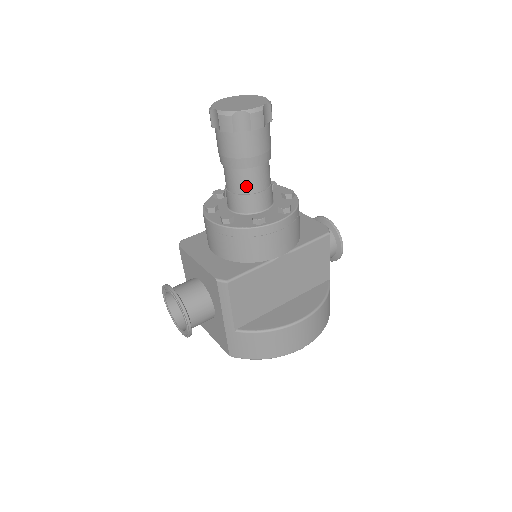
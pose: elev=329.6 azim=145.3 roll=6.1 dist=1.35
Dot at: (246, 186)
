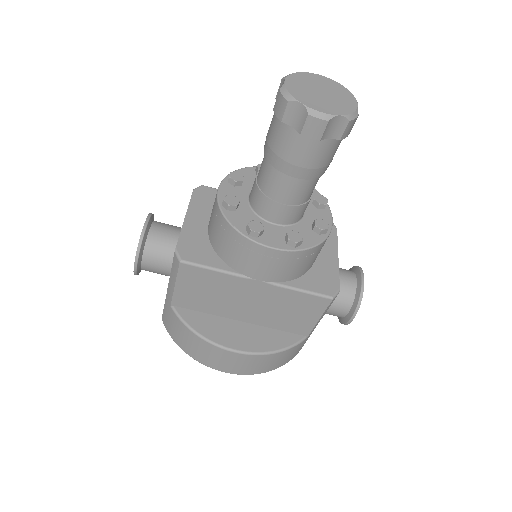
Dot at: (269, 186)
